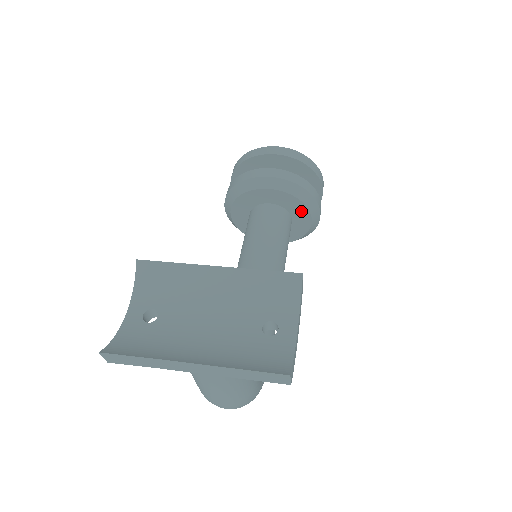
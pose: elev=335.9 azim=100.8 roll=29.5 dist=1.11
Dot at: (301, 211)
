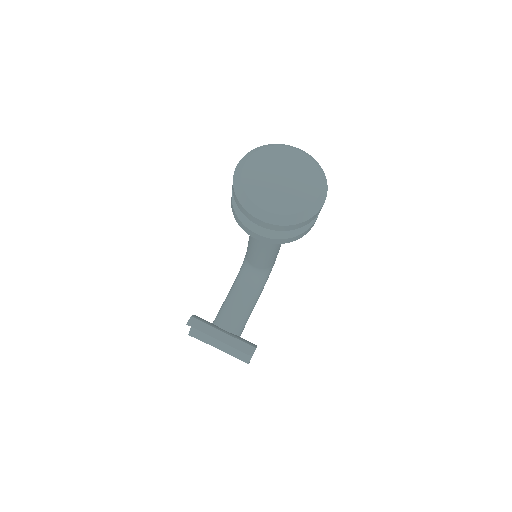
Dot at: occluded
